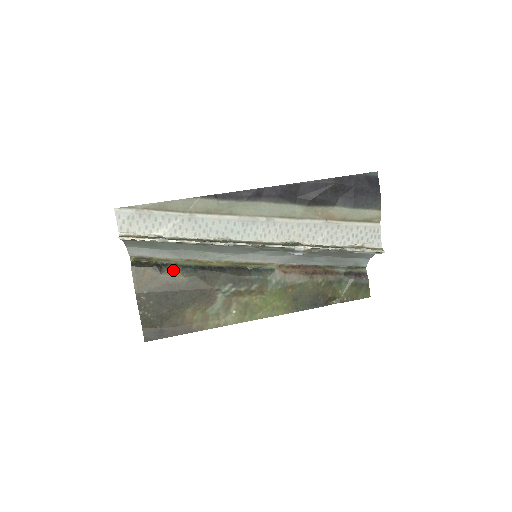
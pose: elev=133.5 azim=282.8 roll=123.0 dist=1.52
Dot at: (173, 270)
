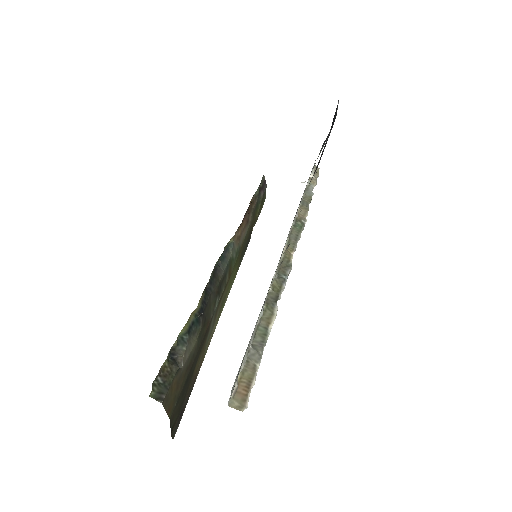
Dot at: (187, 348)
